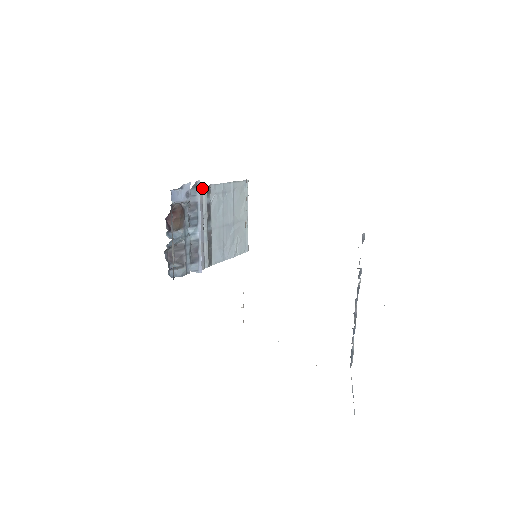
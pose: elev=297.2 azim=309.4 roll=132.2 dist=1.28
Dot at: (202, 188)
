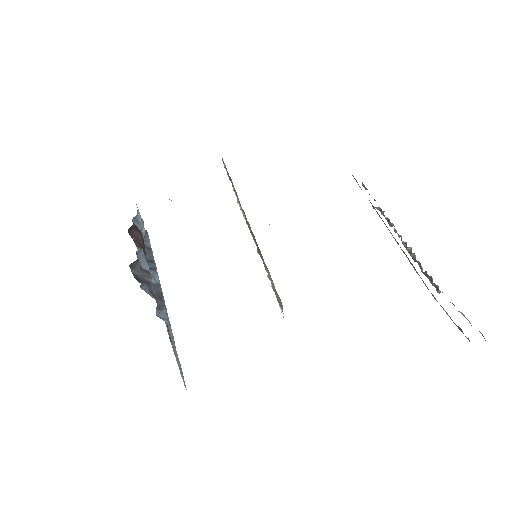
Dot at: occluded
